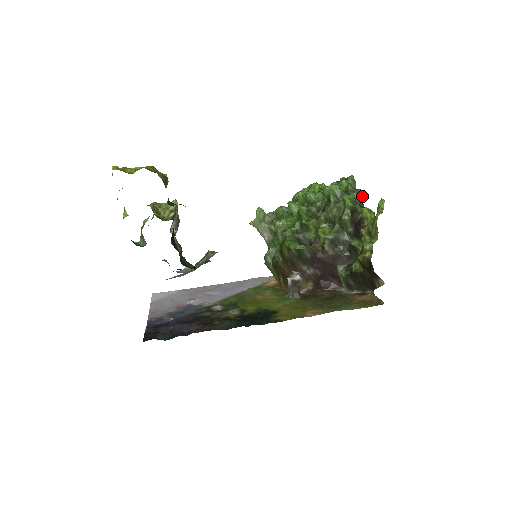
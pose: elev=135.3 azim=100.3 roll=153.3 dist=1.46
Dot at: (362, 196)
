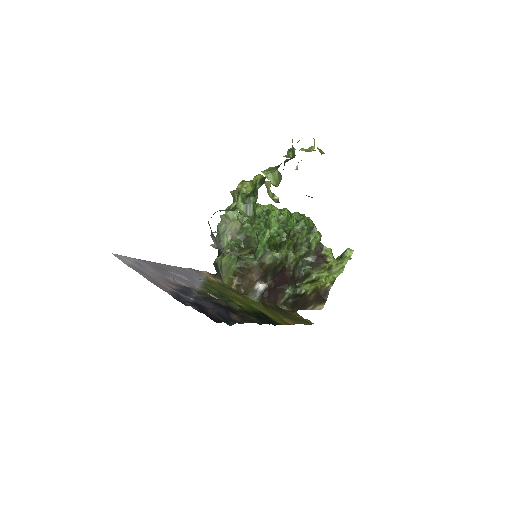
Dot at: occluded
